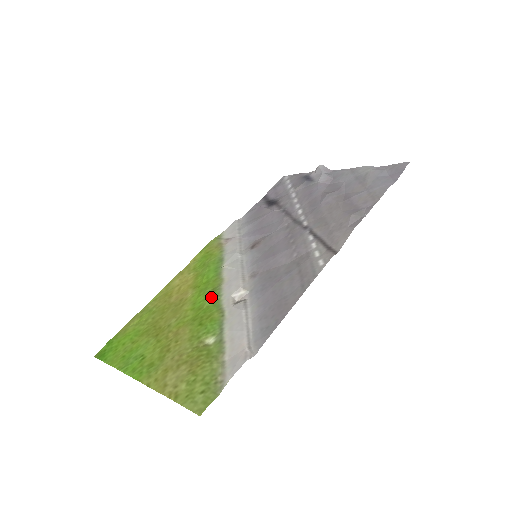
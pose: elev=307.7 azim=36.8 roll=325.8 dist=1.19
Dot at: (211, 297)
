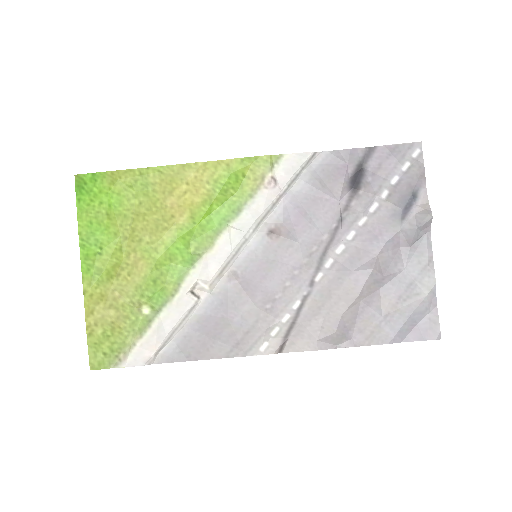
Dot at: (186, 259)
